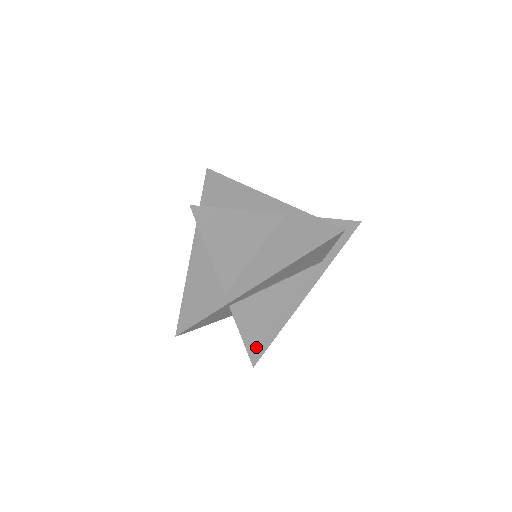
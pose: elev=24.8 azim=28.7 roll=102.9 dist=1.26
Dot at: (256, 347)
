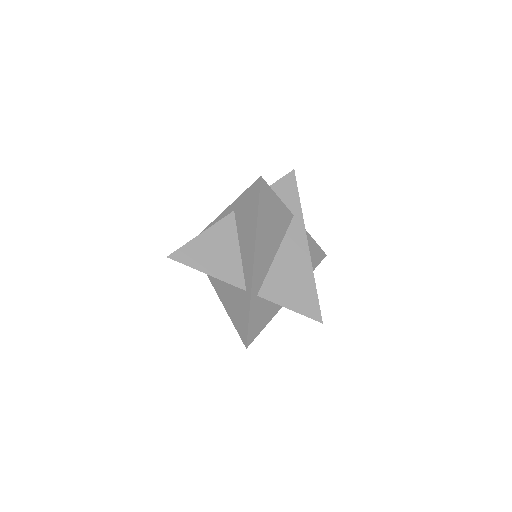
Dot at: (309, 308)
